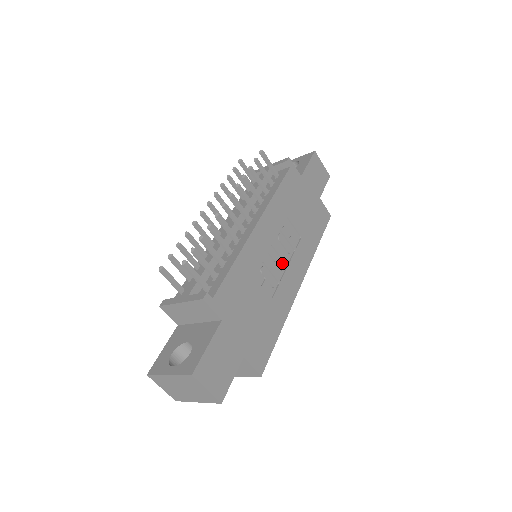
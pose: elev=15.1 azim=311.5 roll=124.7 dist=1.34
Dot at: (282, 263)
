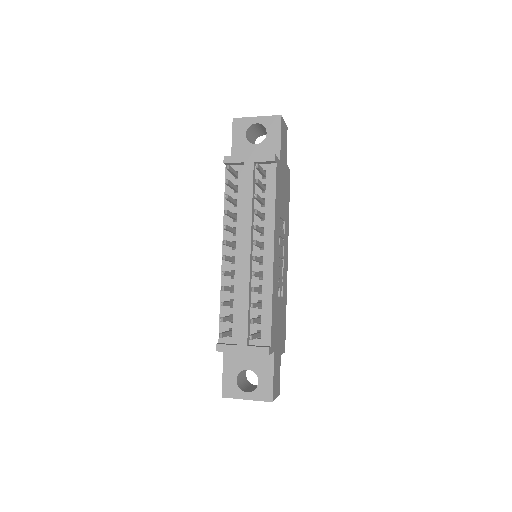
Dot at: (282, 261)
